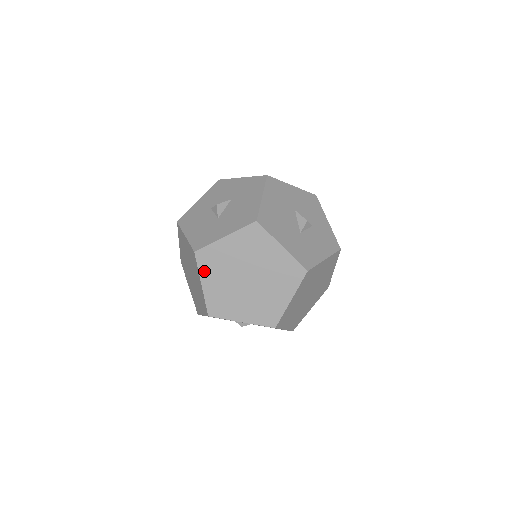
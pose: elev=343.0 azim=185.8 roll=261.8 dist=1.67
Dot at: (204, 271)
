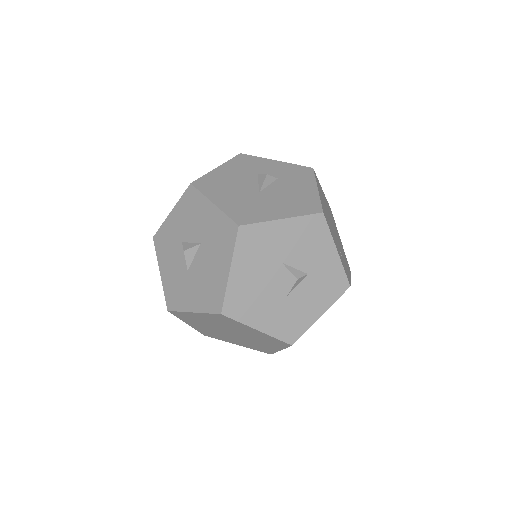
Dot at: (185, 320)
